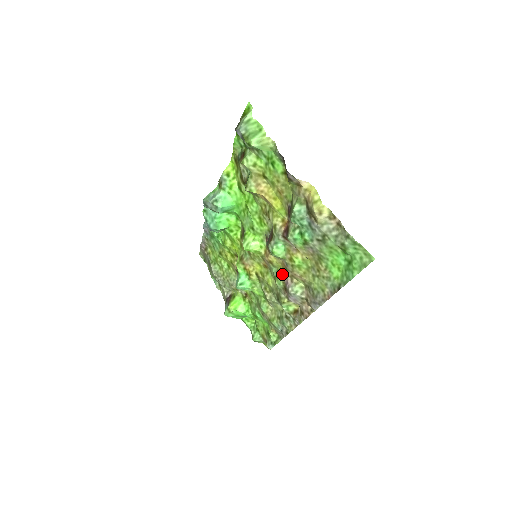
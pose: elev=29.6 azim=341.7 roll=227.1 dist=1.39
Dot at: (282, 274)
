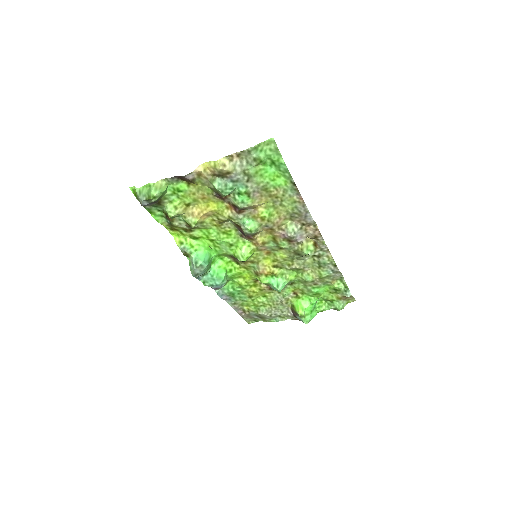
Dot at: (276, 238)
